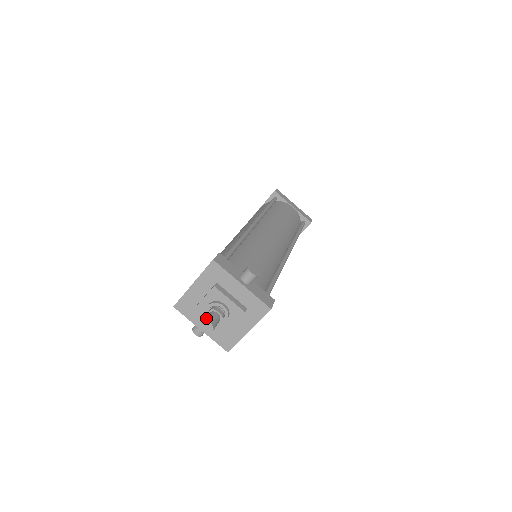
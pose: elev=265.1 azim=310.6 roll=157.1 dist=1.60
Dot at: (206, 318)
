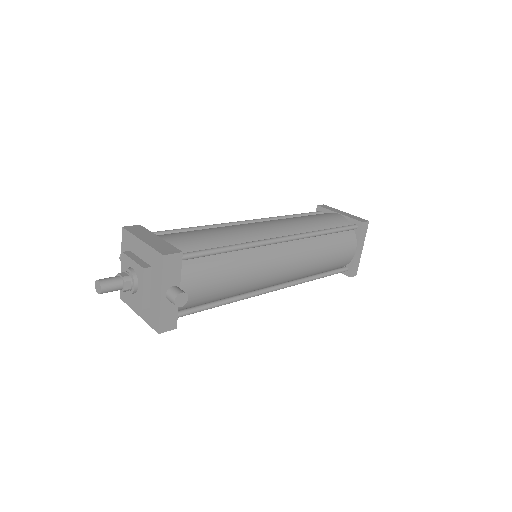
Dot at: (107, 280)
